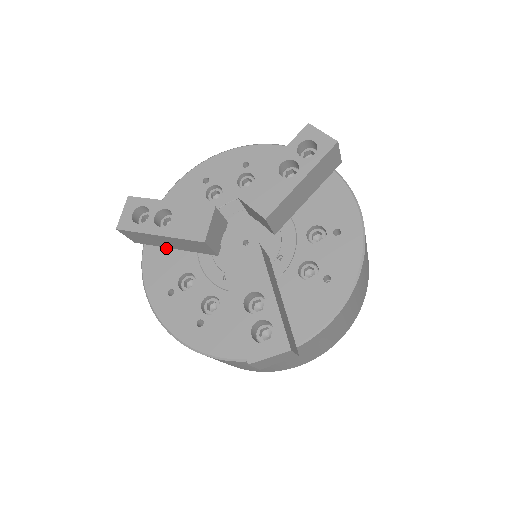
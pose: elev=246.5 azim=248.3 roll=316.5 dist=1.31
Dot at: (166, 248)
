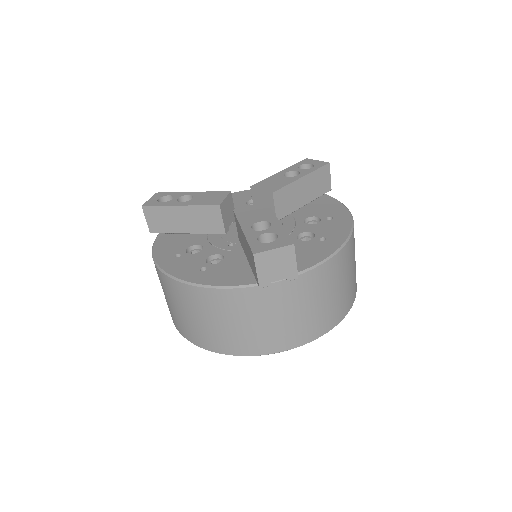
Dot at: (178, 235)
